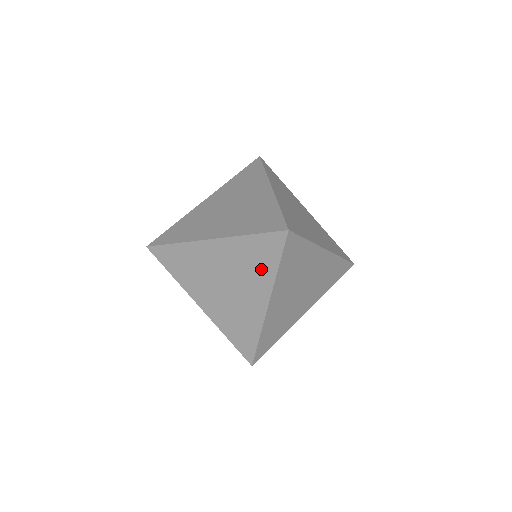
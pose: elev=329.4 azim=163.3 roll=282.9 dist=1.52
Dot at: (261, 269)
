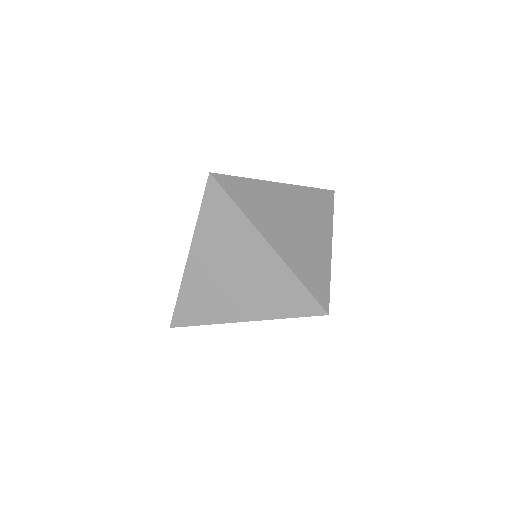
Dot at: (322, 214)
